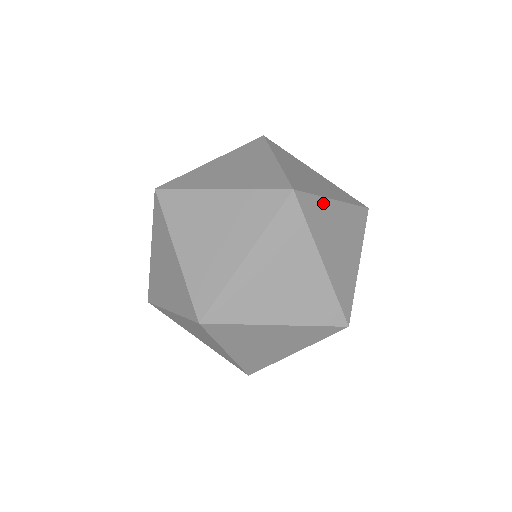
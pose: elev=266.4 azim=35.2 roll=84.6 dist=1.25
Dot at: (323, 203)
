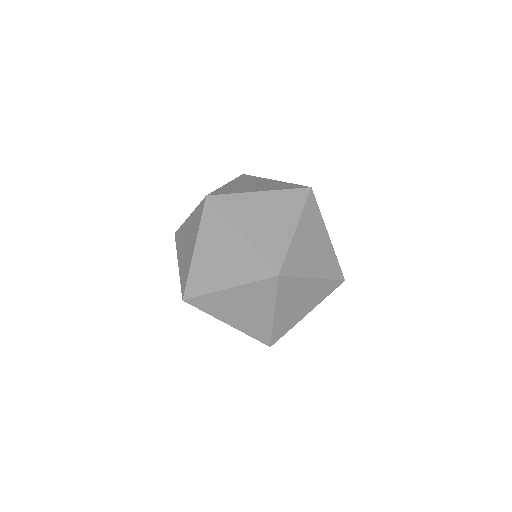
Dot at: (243, 197)
